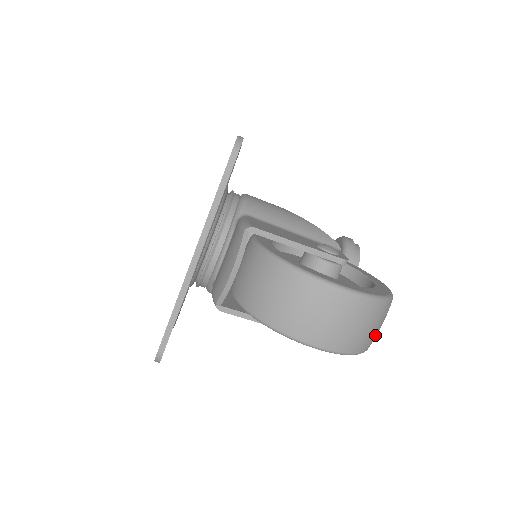
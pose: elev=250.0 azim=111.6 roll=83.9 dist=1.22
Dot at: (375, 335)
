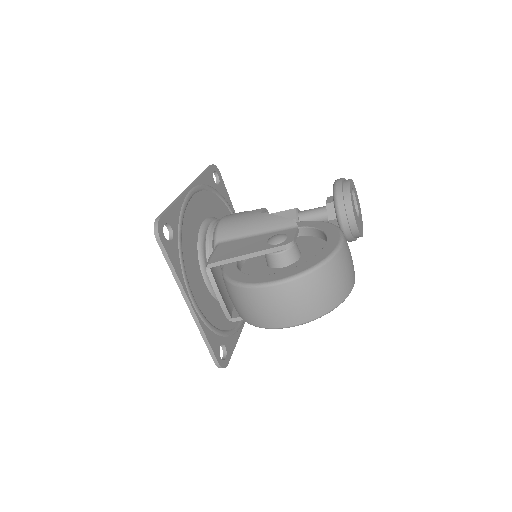
Dot at: (338, 290)
